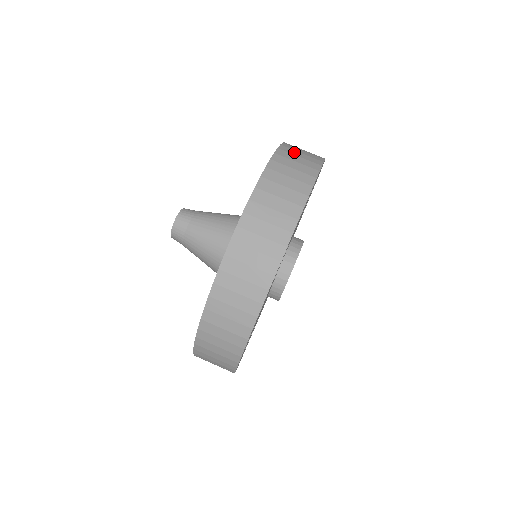
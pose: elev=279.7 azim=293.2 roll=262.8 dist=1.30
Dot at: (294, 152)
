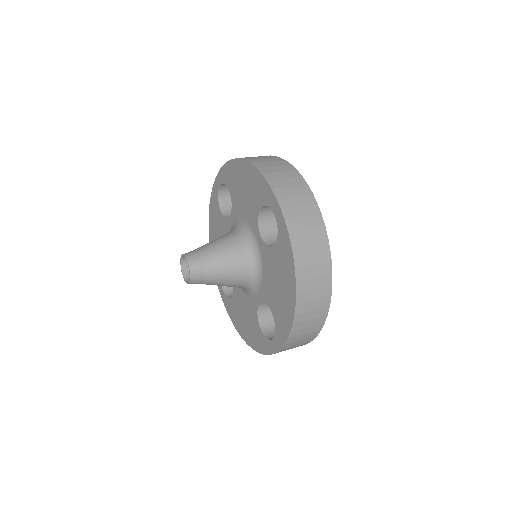
Dot at: occluded
